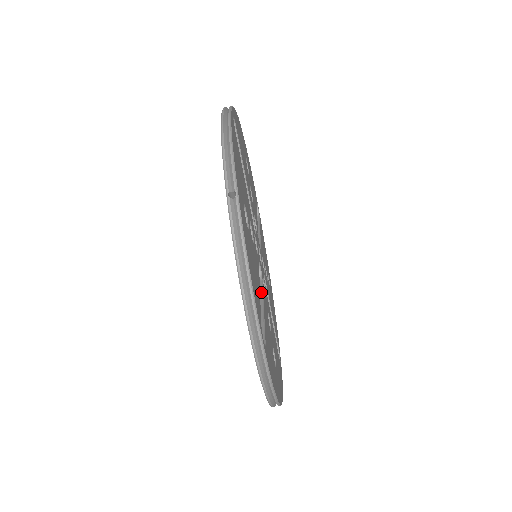
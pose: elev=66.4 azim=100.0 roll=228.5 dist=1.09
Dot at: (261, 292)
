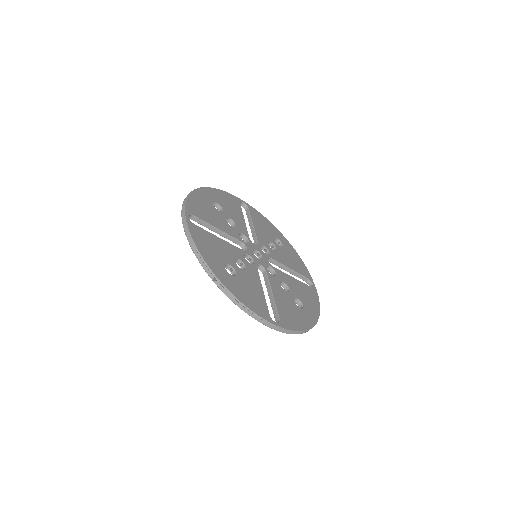
Dot at: (268, 282)
